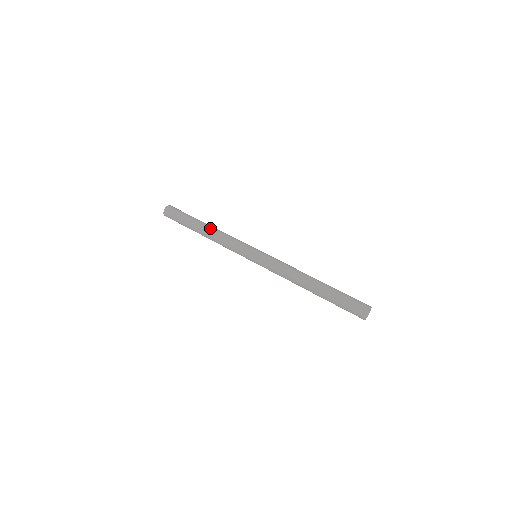
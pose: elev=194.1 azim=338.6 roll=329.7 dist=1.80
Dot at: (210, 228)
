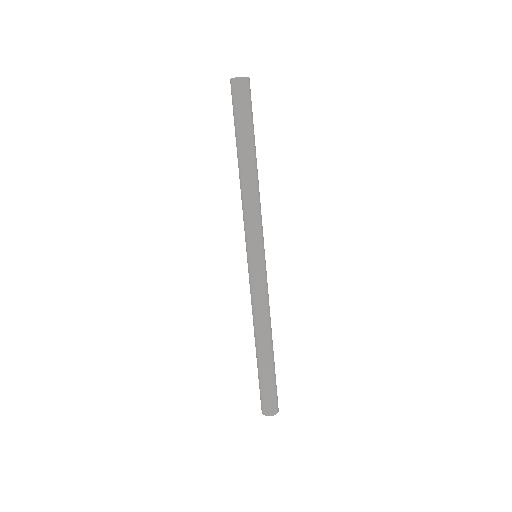
Dot at: (255, 172)
